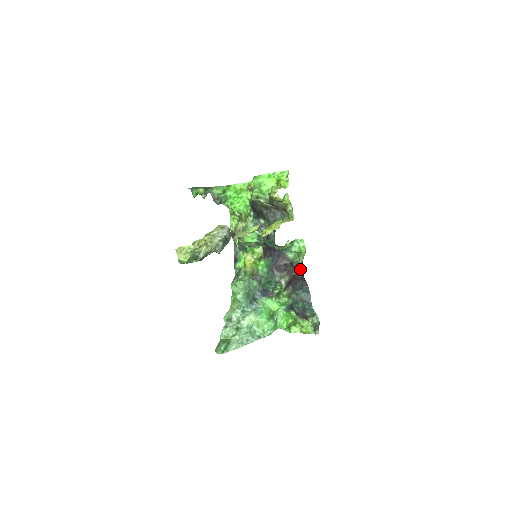
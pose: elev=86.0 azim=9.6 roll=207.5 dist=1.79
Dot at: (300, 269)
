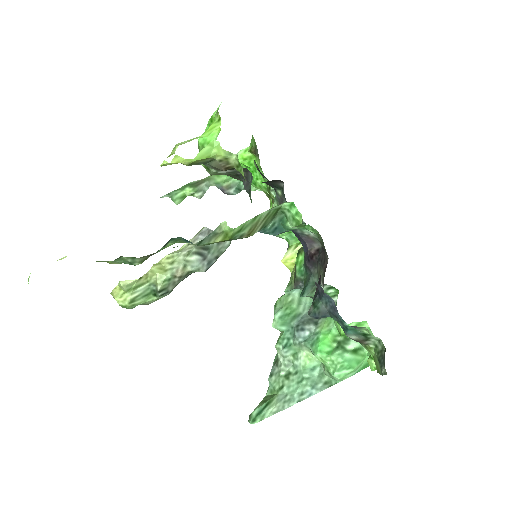
Dot at: occluded
